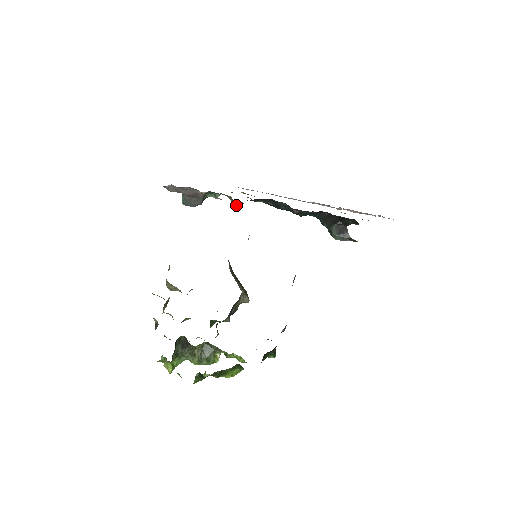
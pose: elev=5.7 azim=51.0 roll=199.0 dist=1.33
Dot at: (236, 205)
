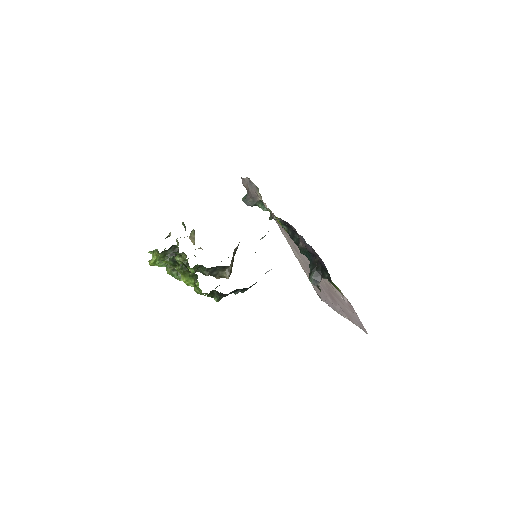
Dot at: (271, 219)
